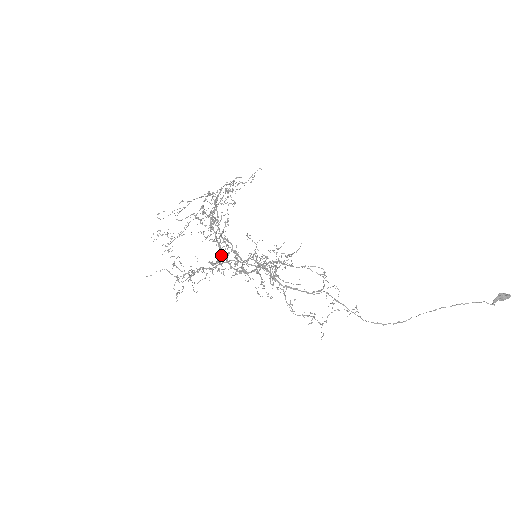
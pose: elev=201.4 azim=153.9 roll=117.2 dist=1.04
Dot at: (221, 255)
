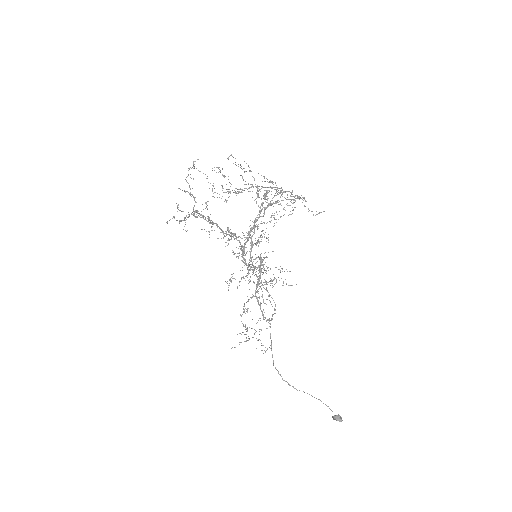
Dot at: occluded
